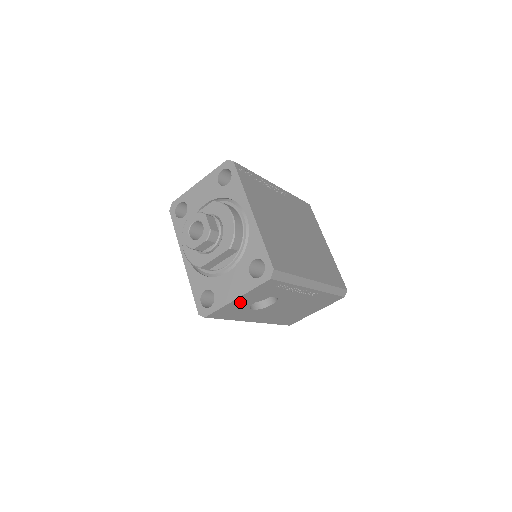
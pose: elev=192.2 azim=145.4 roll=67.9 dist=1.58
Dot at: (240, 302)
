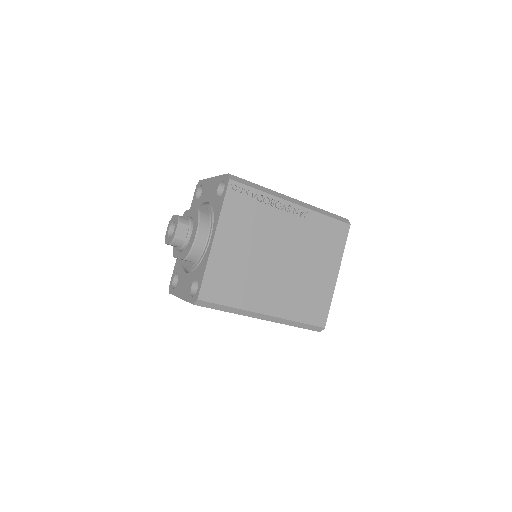
Dot at: occluded
